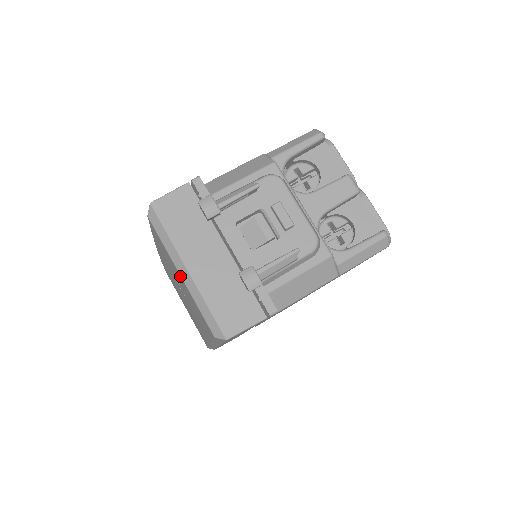
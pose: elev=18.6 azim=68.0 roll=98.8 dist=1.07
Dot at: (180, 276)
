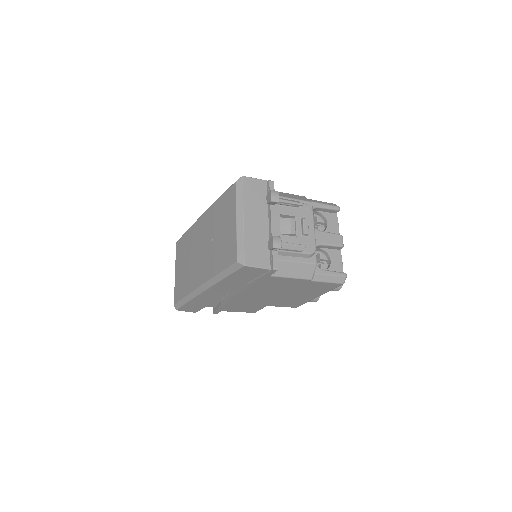
Dot at: (235, 221)
